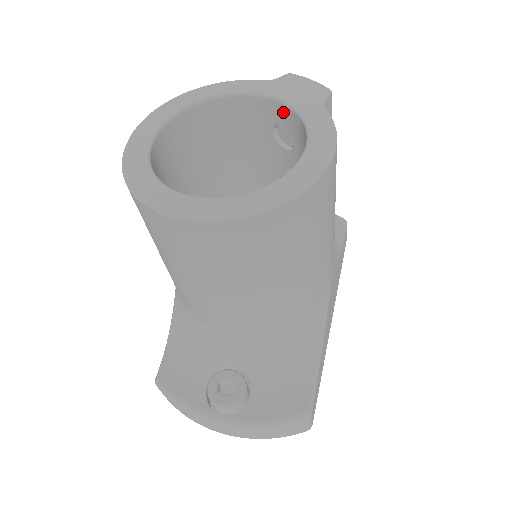
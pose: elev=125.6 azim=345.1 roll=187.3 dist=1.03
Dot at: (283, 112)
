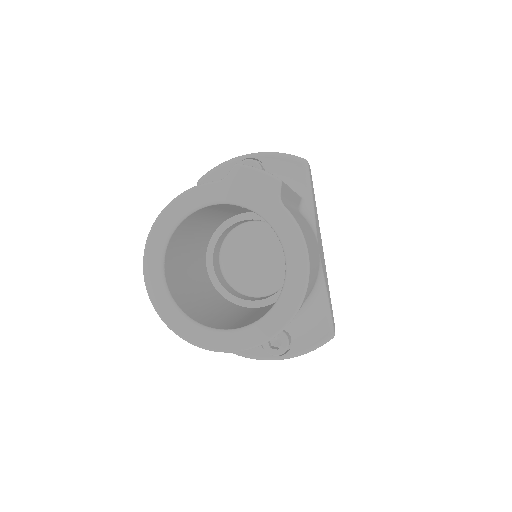
Dot at: (248, 209)
